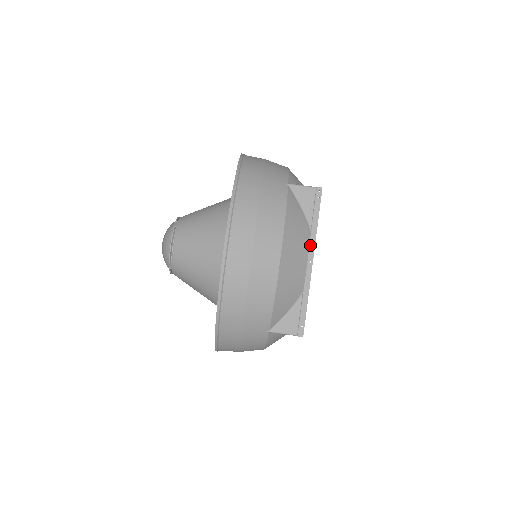
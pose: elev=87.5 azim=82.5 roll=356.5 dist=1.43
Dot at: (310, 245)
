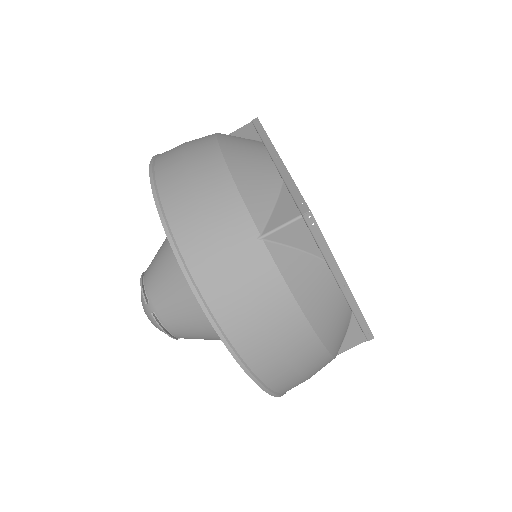
Dot at: (334, 274)
